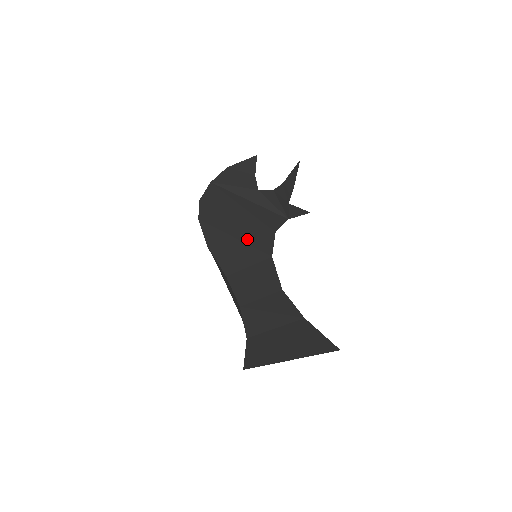
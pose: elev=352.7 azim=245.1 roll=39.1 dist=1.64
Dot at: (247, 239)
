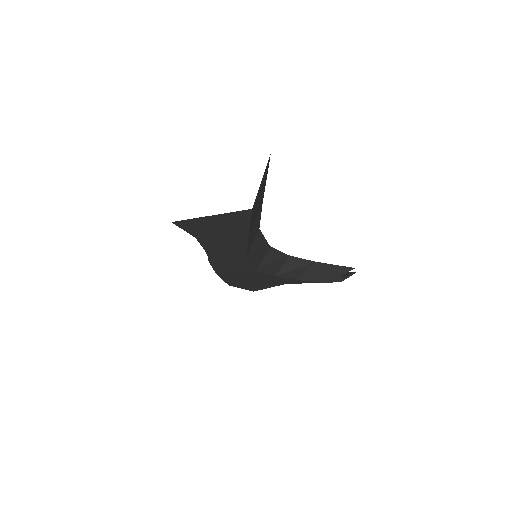
Dot at: occluded
